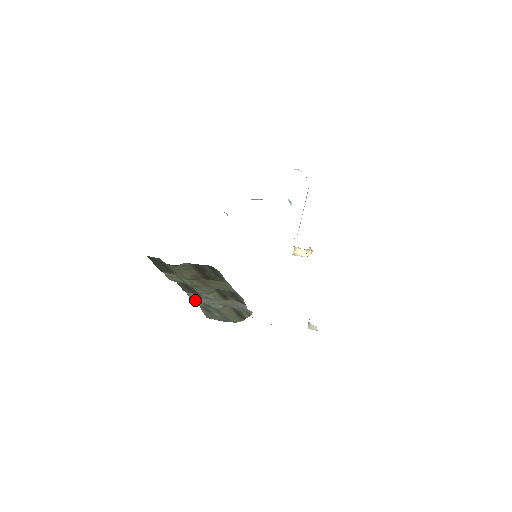
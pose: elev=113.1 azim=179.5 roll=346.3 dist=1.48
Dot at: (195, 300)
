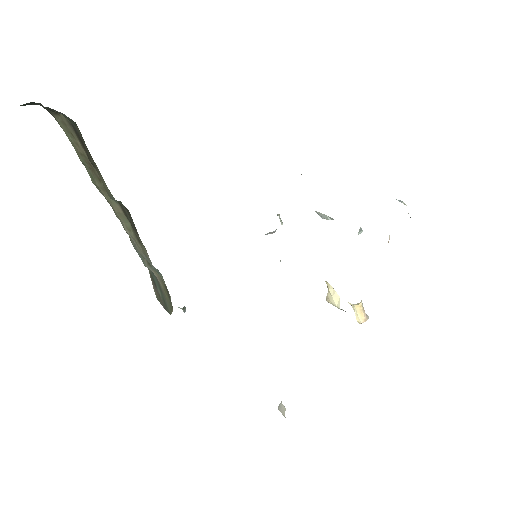
Dot at: occluded
